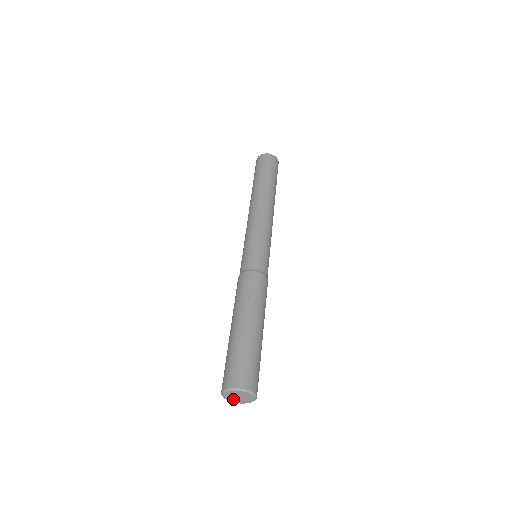
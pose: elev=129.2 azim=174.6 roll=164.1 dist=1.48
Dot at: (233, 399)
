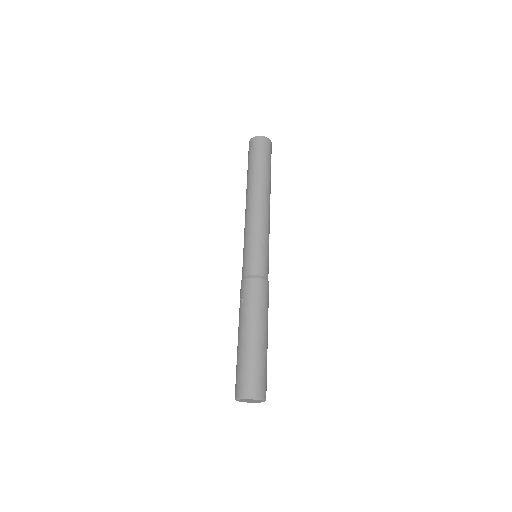
Dot at: (251, 402)
